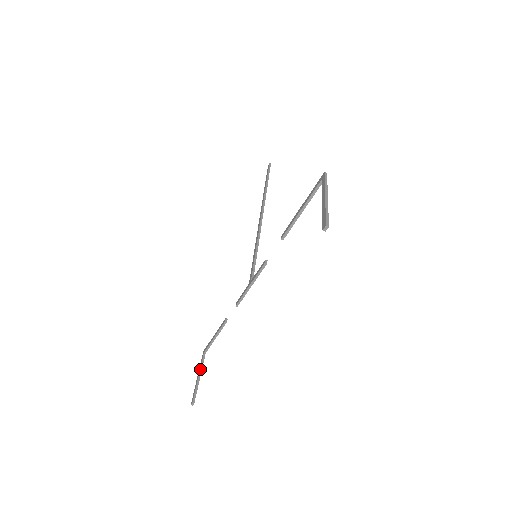
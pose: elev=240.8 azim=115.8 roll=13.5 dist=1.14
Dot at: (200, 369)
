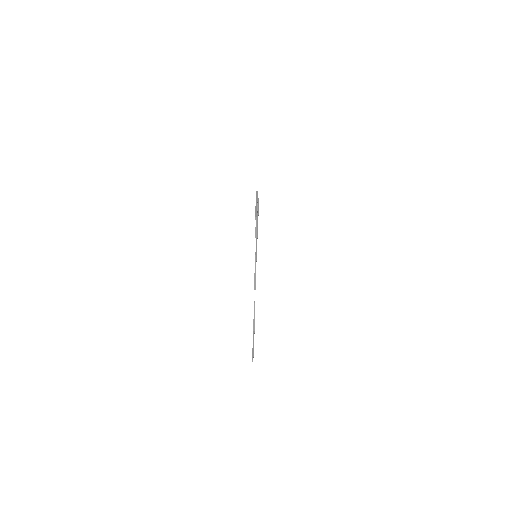
Dot at: (253, 341)
